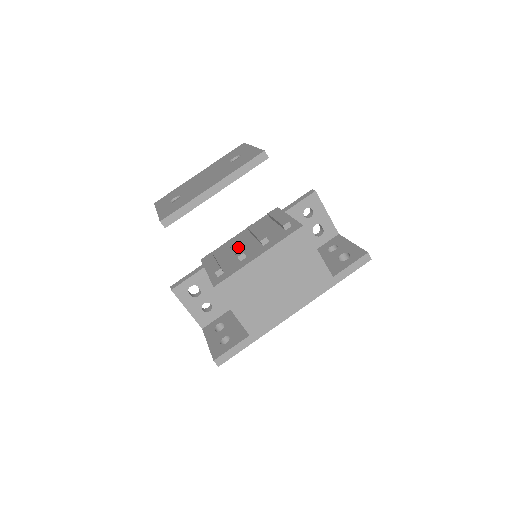
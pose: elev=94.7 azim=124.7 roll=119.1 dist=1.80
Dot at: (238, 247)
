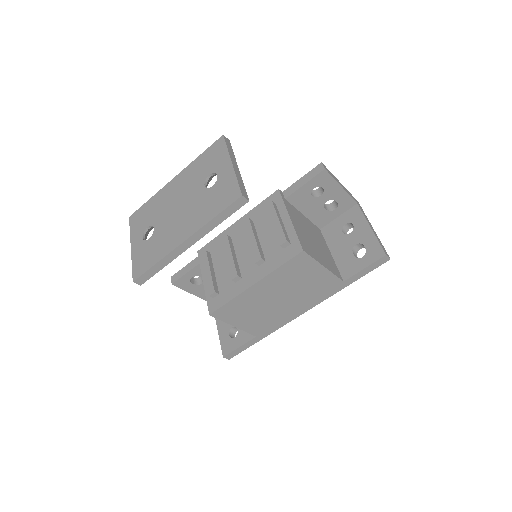
Dot at: (232, 260)
